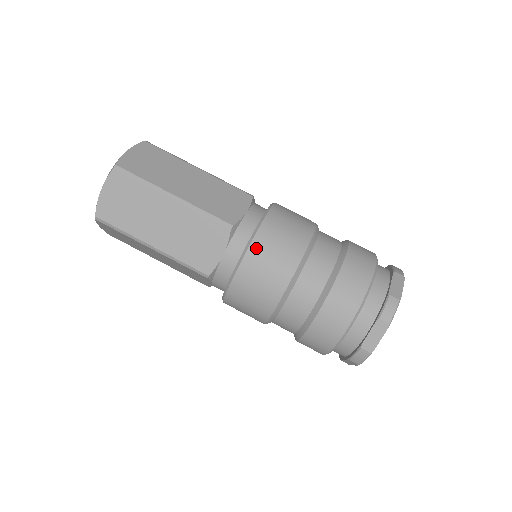
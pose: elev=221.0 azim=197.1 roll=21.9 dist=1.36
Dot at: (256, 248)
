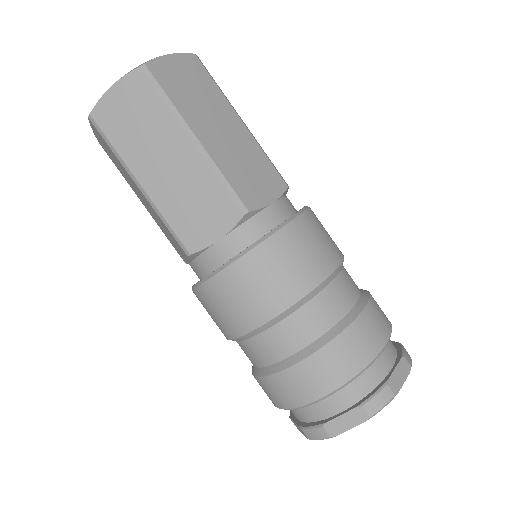
Dot at: (204, 293)
